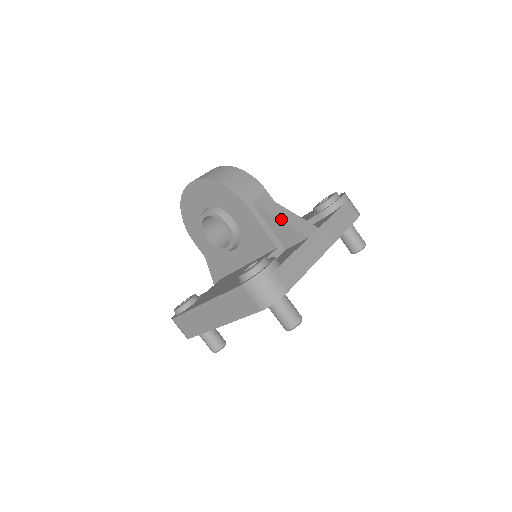
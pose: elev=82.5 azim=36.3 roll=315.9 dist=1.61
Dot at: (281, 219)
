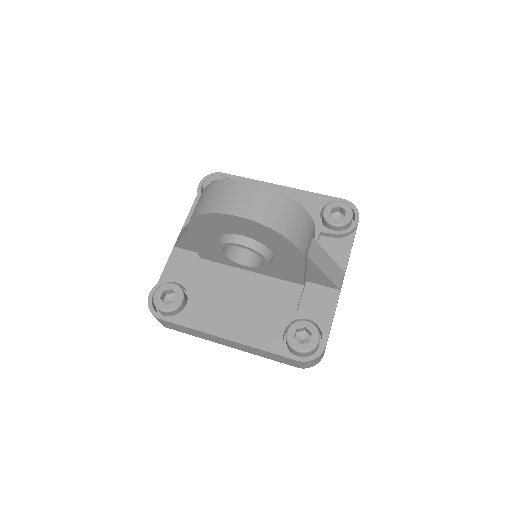
Dot at: (326, 272)
